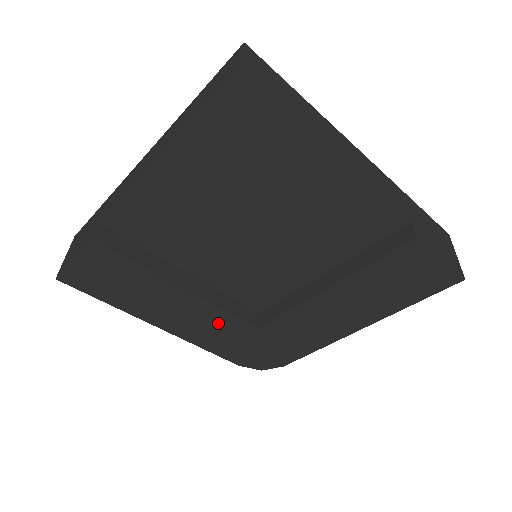
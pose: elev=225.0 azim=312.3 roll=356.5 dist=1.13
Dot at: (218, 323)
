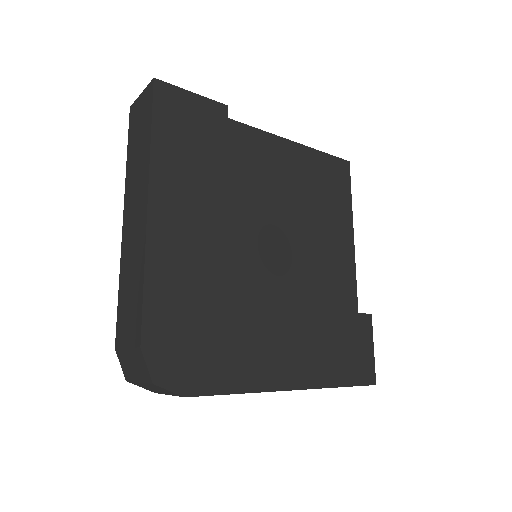
Dot at: (204, 260)
